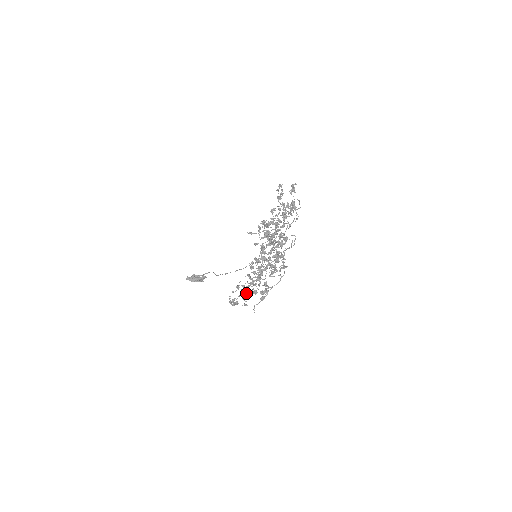
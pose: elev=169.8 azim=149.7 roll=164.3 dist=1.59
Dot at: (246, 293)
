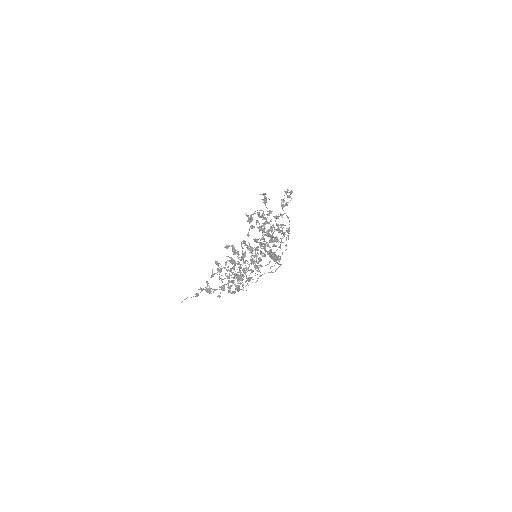
Dot at: occluded
